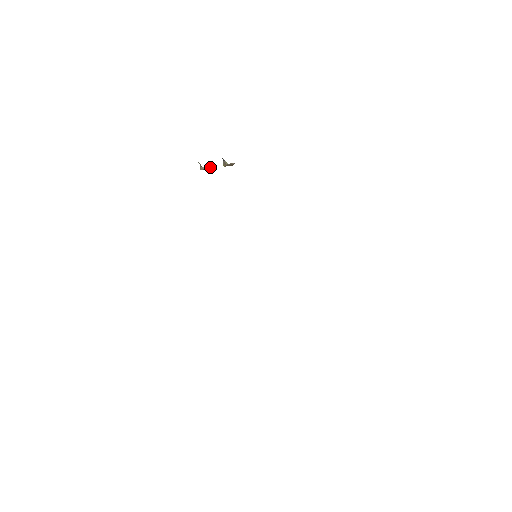
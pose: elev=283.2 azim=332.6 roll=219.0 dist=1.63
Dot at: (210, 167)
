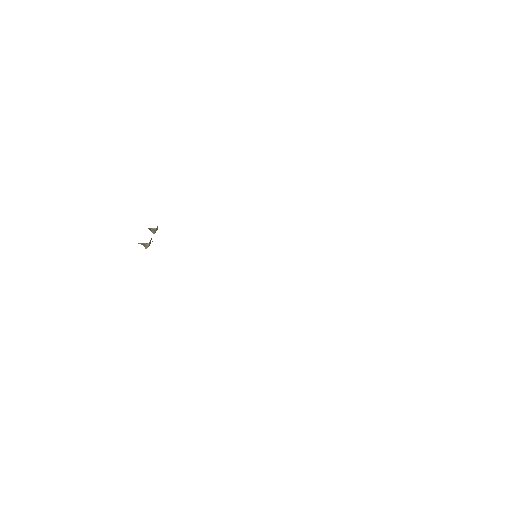
Dot at: (150, 240)
